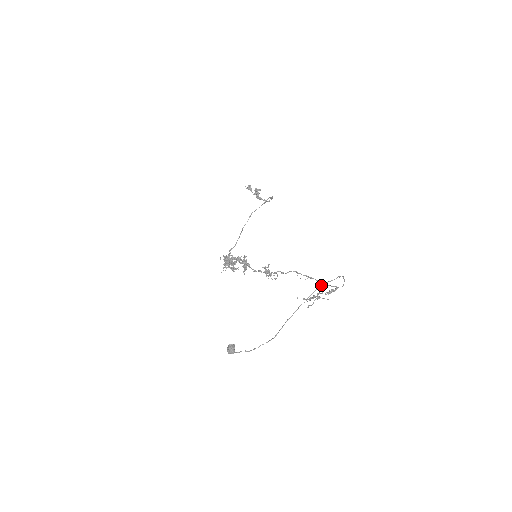
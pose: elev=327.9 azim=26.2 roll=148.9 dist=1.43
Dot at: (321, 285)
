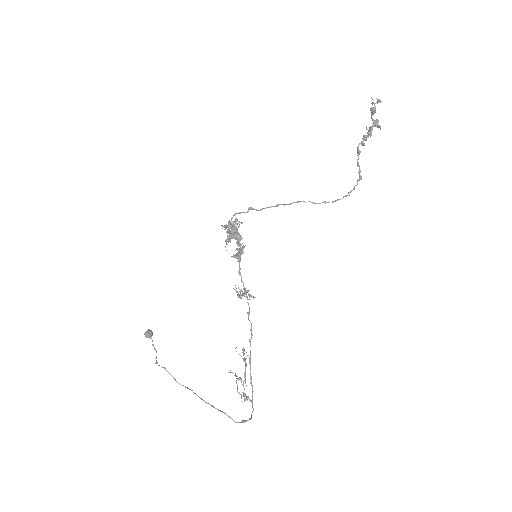
Dot at: (222, 412)
